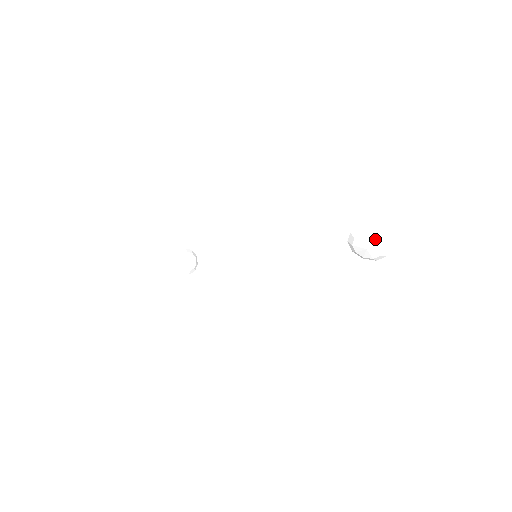
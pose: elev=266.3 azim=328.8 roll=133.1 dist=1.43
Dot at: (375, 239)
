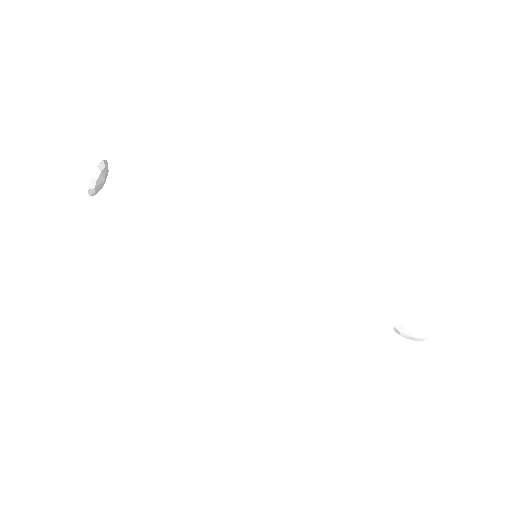
Dot at: (430, 337)
